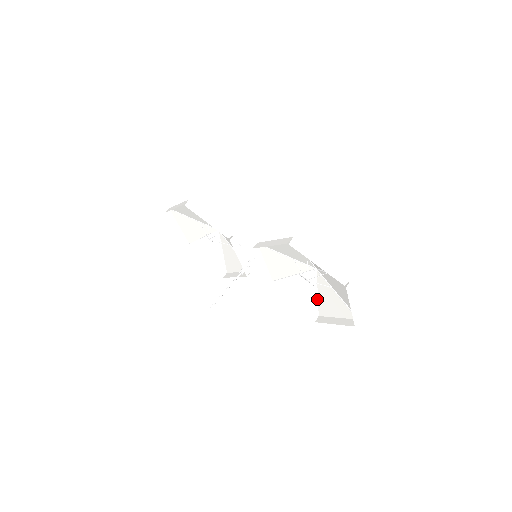
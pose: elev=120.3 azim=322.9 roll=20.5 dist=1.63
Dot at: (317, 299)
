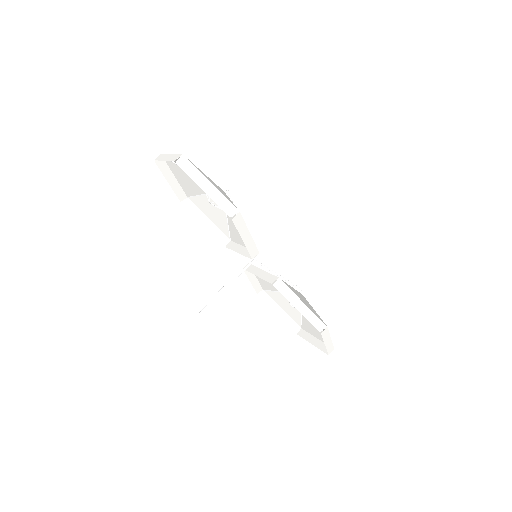
Dot at: (276, 292)
